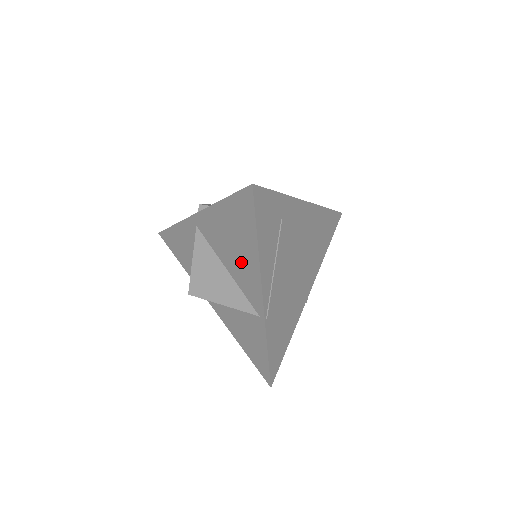
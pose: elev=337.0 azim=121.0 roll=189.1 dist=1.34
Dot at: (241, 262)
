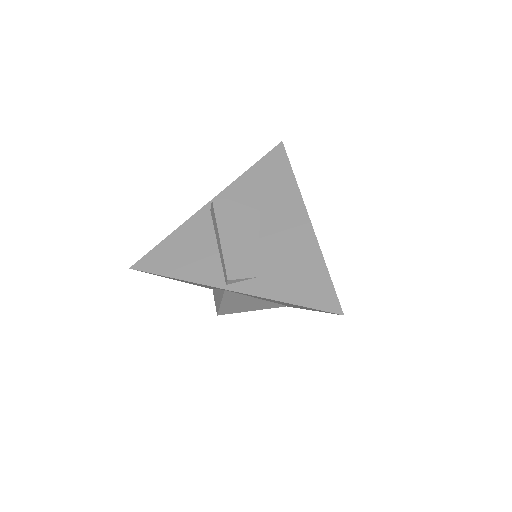
Dot at: occluded
